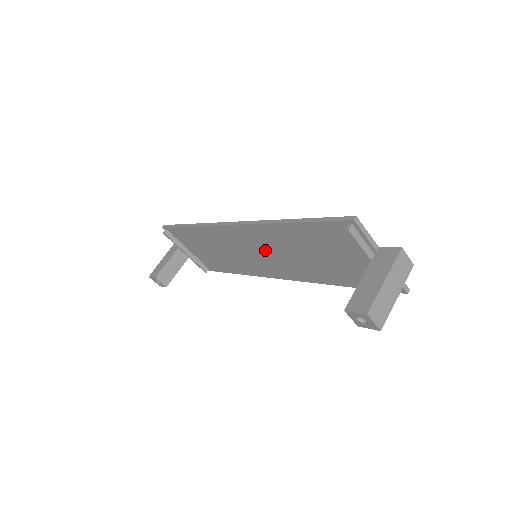
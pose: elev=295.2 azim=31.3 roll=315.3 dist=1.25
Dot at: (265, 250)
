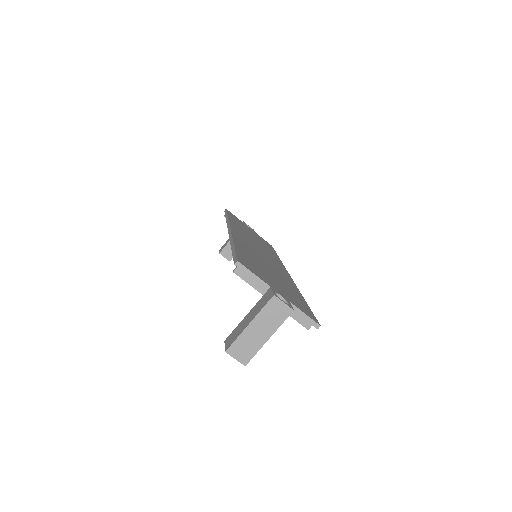
Dot at: occluded
